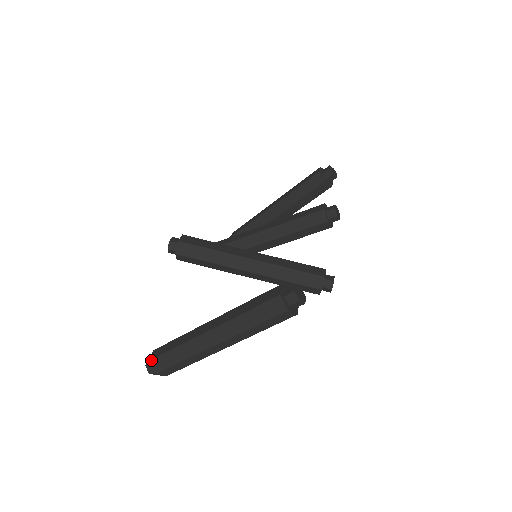
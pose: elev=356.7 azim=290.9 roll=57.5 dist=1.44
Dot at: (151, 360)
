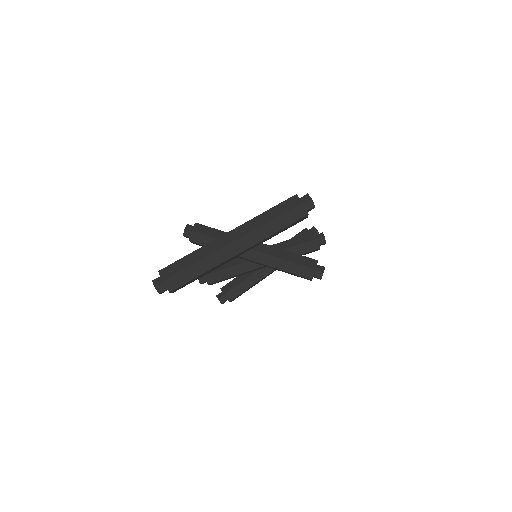
Dot at: (162, 269)
